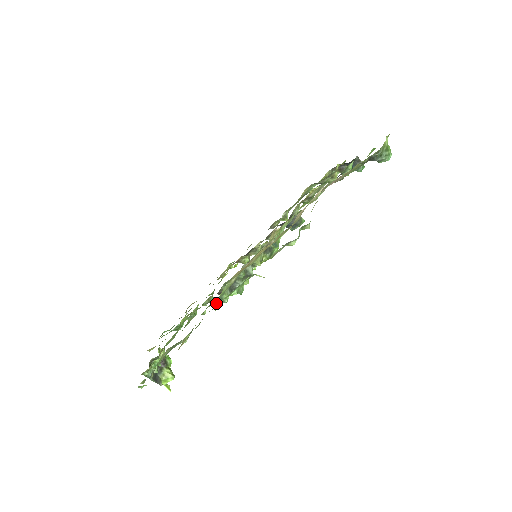
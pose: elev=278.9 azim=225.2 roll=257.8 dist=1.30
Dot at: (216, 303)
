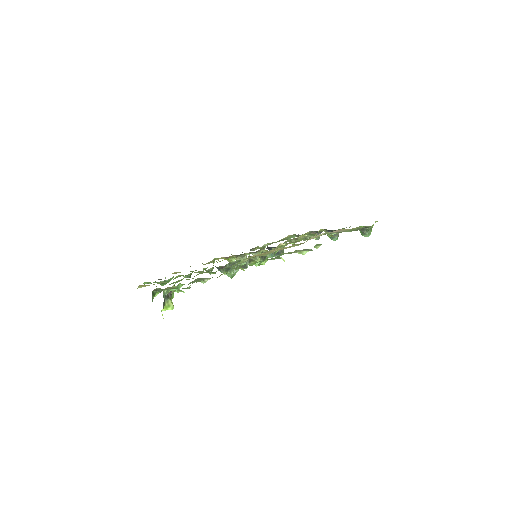
Dot at: occluded
